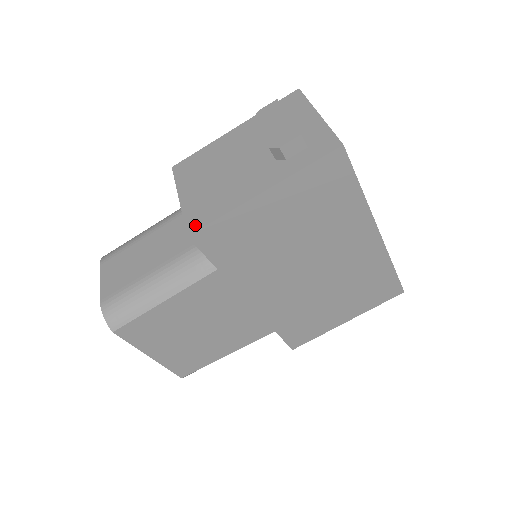
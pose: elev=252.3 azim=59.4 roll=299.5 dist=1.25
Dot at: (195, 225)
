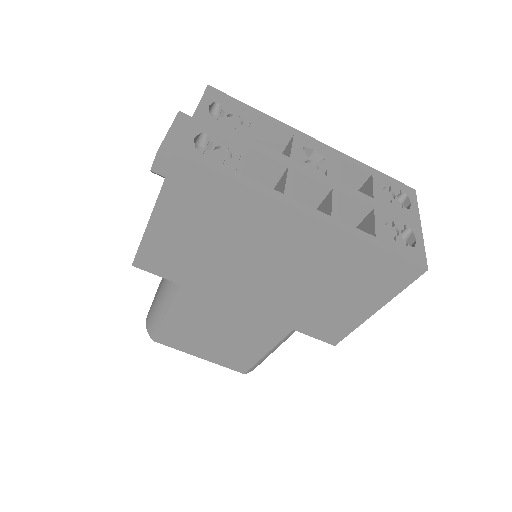
Dot at: occluded
